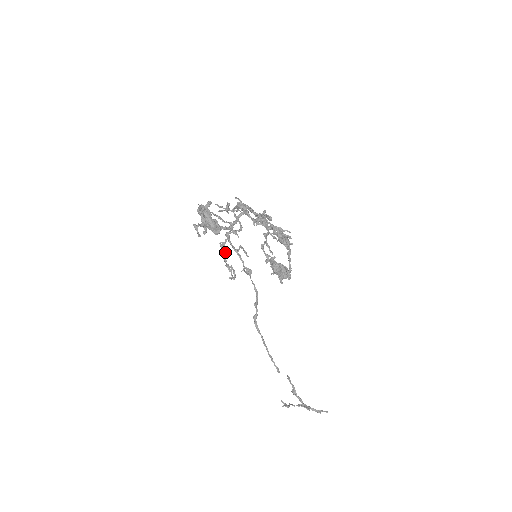
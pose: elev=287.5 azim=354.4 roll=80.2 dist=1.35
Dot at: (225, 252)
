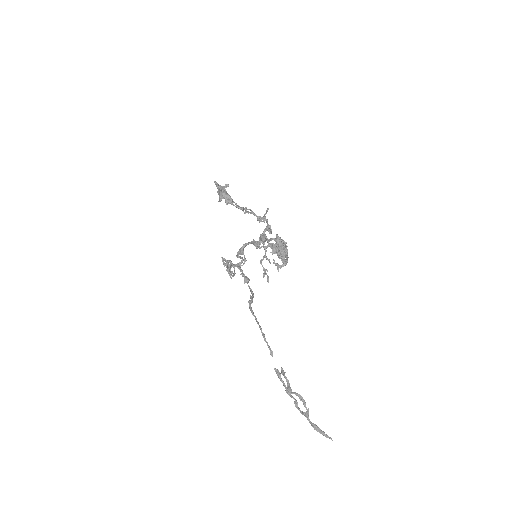
Dot at: (227, 261)
